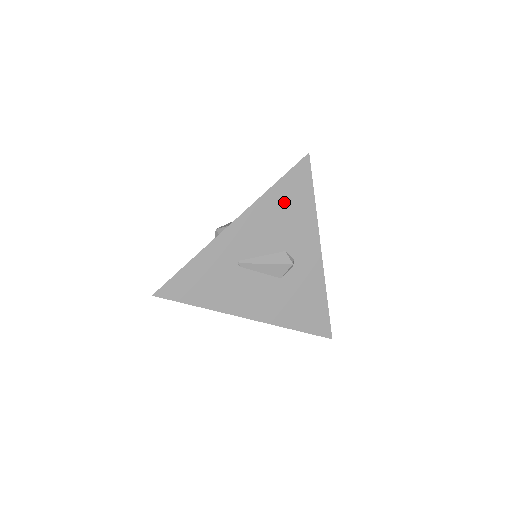
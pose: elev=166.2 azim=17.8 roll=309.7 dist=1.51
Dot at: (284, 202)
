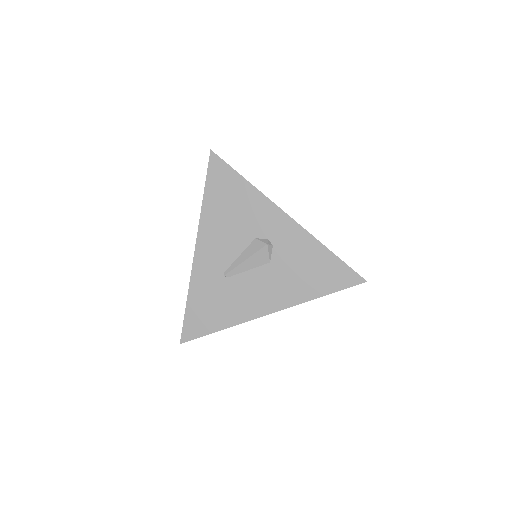
Dot at: (222, 202)
